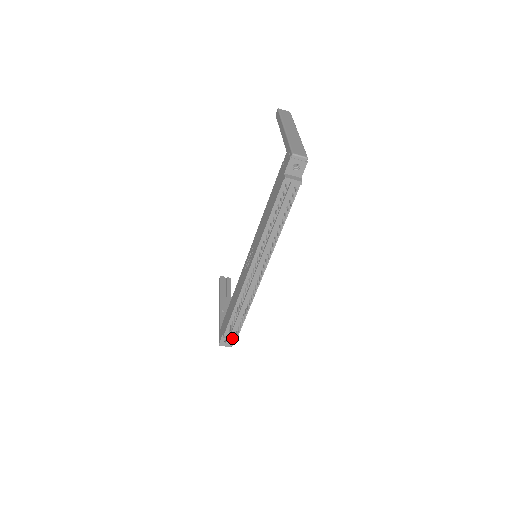
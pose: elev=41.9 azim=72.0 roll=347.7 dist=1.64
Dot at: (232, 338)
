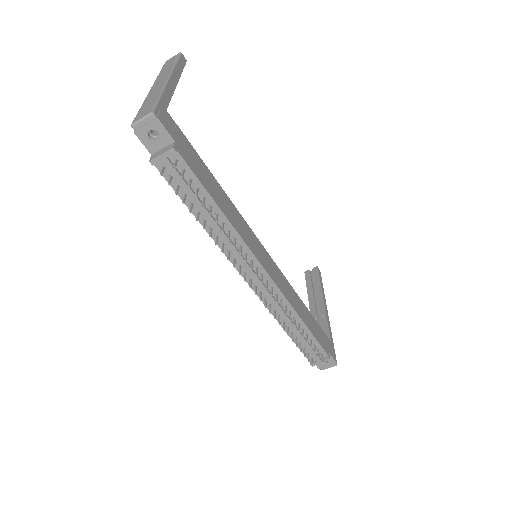
Dot at: (321, 359)
